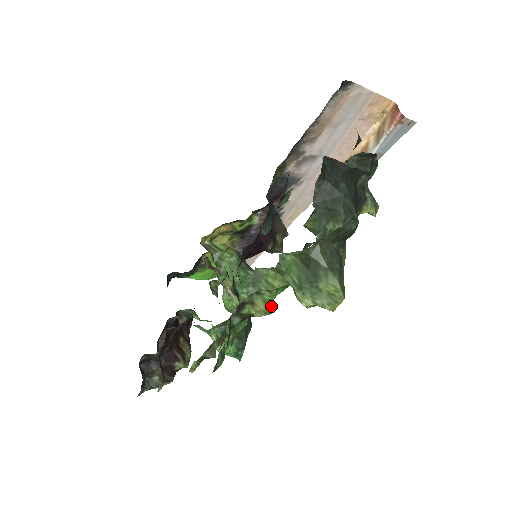
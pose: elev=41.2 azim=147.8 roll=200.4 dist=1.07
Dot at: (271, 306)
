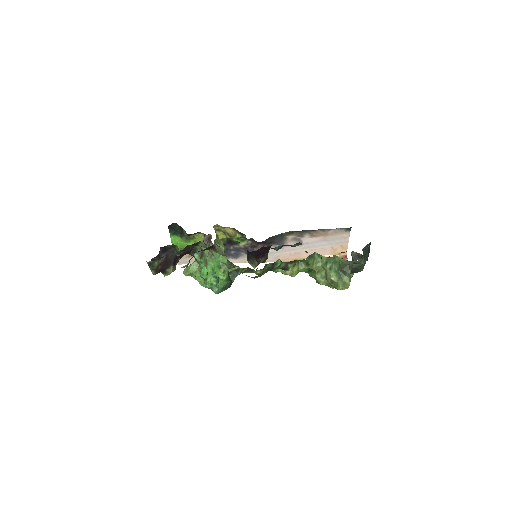
Dot at: occluded
